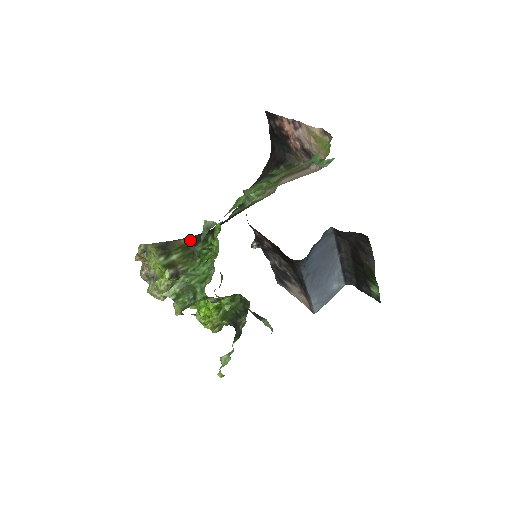
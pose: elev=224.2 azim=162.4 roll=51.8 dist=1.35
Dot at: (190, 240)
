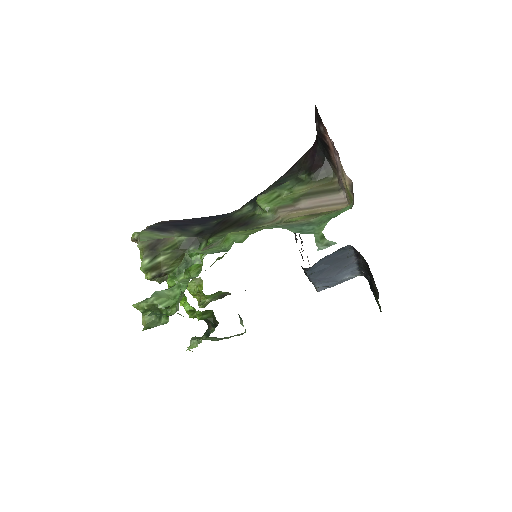
Dot at: (184, 240)
